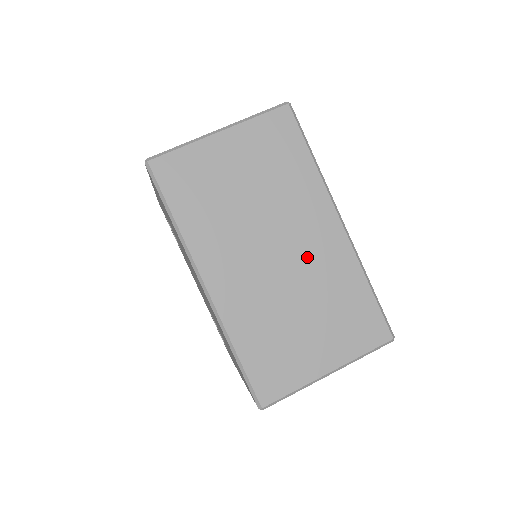
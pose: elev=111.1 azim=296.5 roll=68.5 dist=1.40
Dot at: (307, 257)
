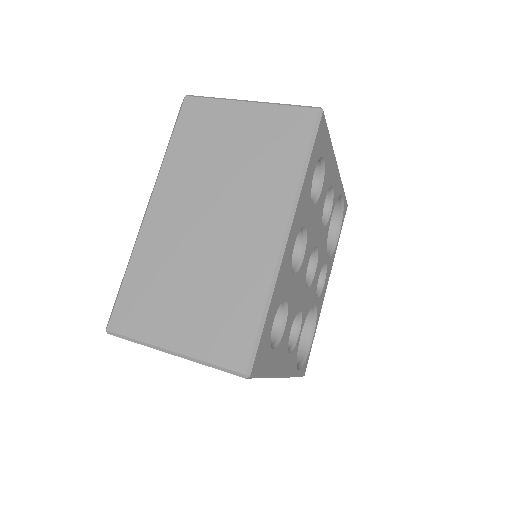
Dot at: (233, 241)
